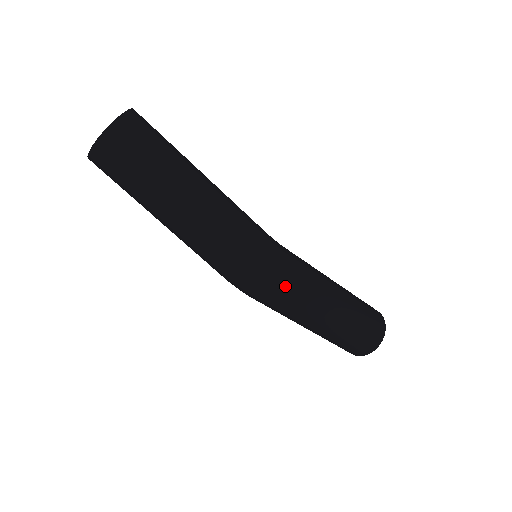
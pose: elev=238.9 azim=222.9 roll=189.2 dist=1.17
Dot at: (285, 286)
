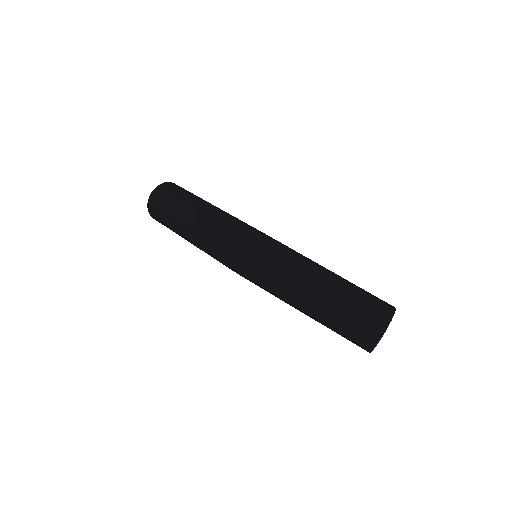
Dot at: (266, 252)
